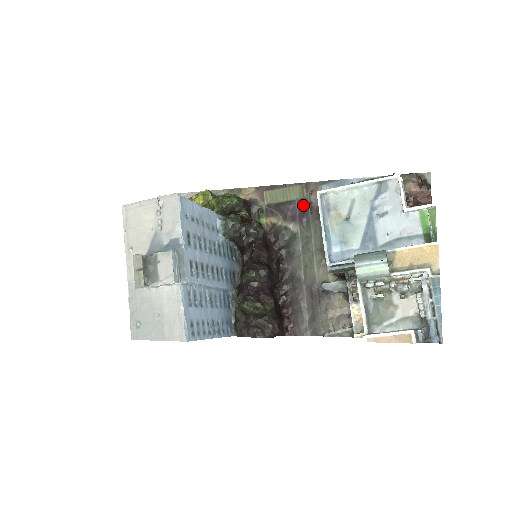
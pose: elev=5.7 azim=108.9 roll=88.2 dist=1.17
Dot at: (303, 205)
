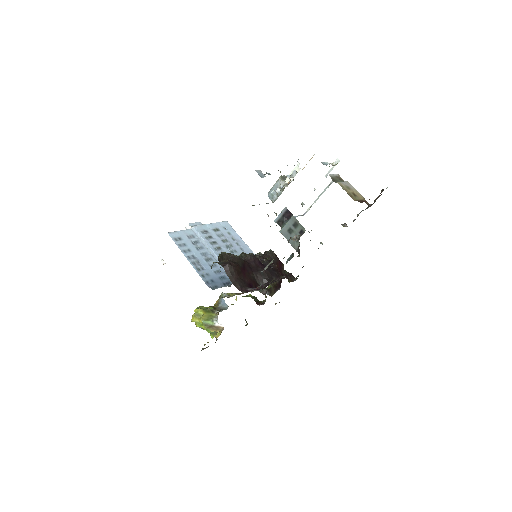
Dot at: occluded
